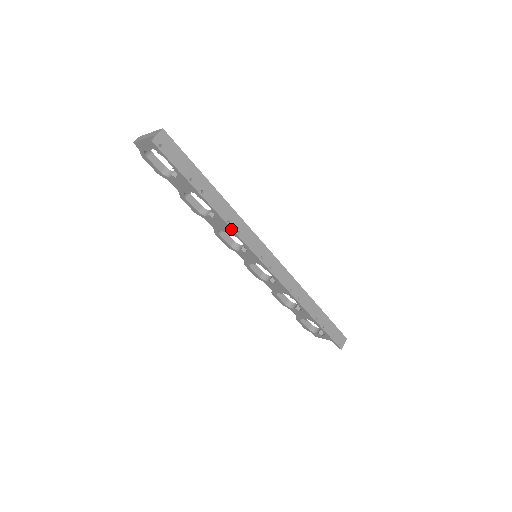
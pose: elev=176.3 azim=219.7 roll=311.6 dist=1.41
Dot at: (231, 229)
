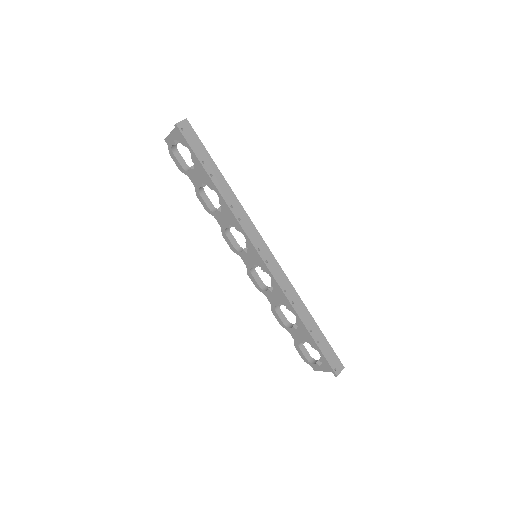
Dot at: (233, 214)
